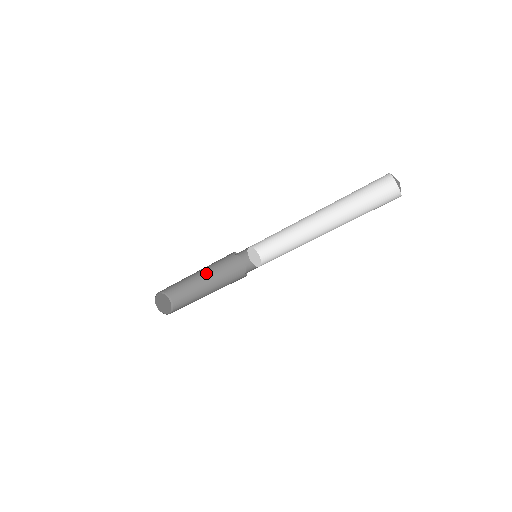
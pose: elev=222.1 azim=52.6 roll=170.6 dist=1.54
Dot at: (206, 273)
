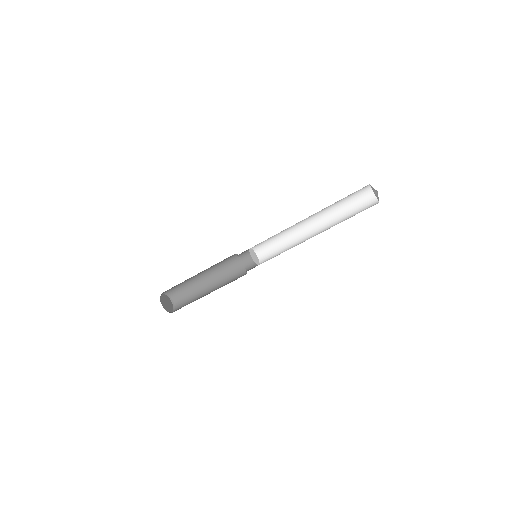
Dot at: (211, 278)
